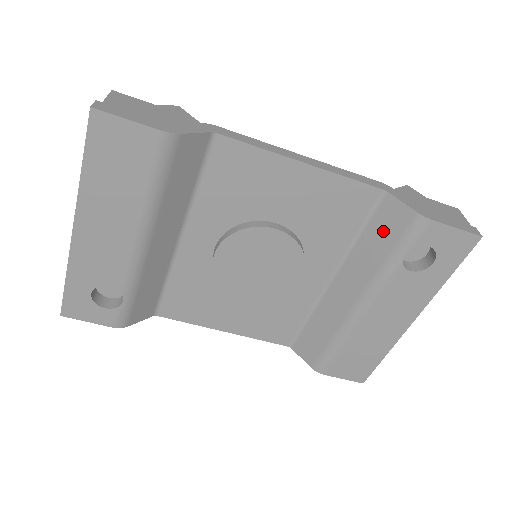
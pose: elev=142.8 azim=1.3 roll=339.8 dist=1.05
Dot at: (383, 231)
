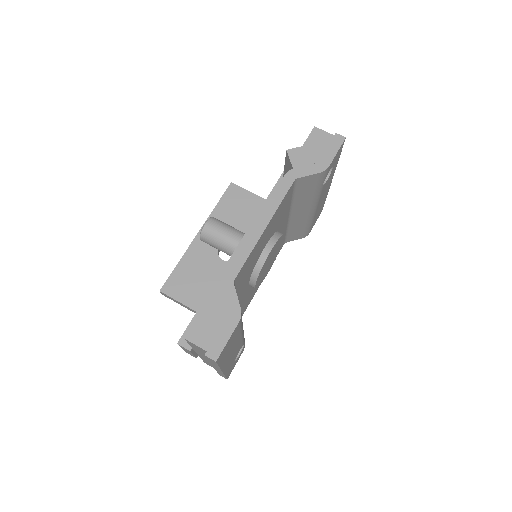
Dot at: (306, 188)
